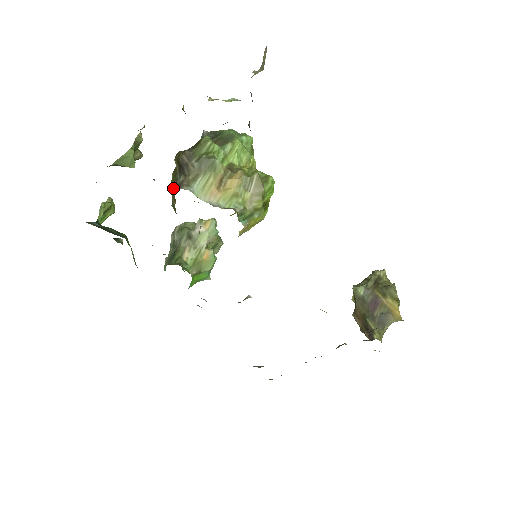
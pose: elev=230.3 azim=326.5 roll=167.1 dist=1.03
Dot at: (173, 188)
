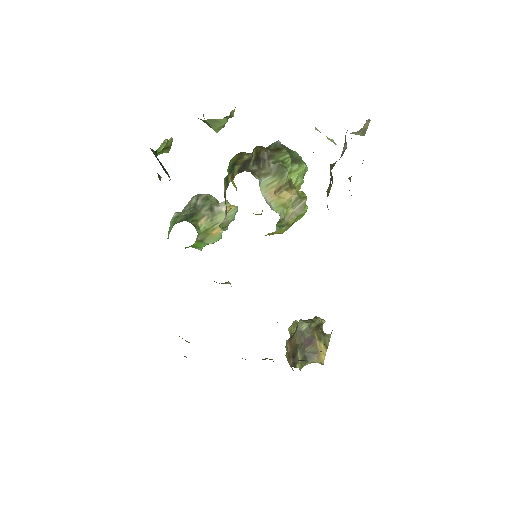
Dot at: (246, 171)
